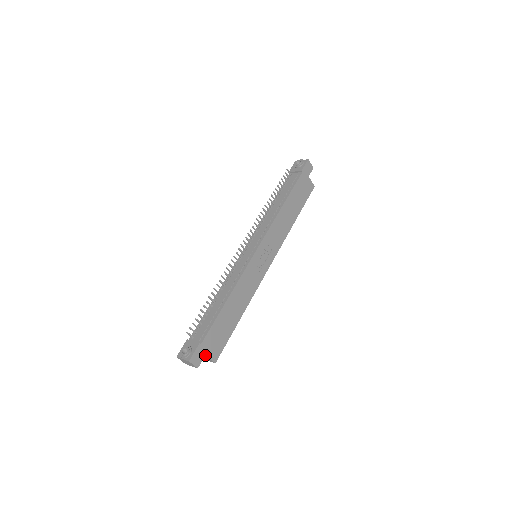
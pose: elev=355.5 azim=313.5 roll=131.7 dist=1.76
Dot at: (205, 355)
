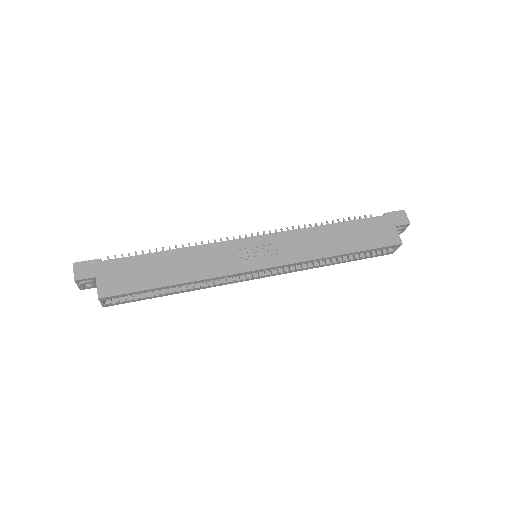
Dot at: (96, 279)
